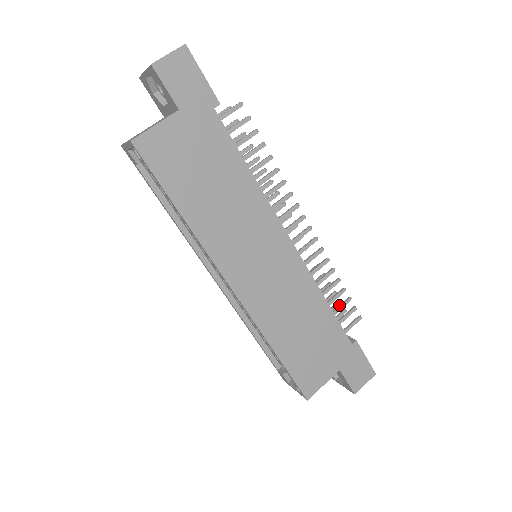
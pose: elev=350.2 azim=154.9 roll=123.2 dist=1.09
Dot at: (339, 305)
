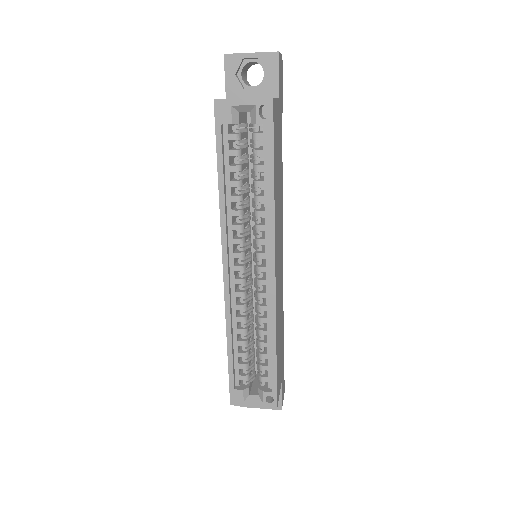
Dot at: occluded
